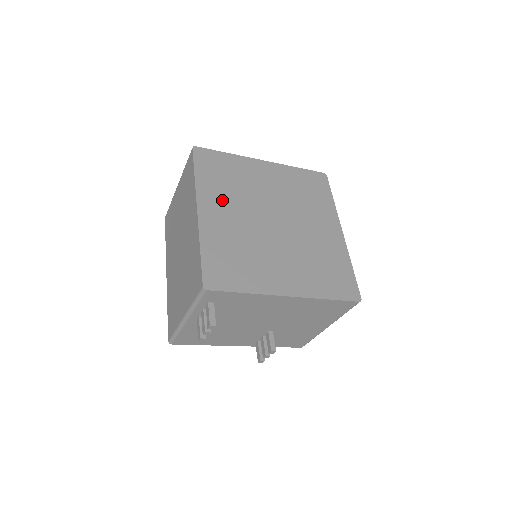
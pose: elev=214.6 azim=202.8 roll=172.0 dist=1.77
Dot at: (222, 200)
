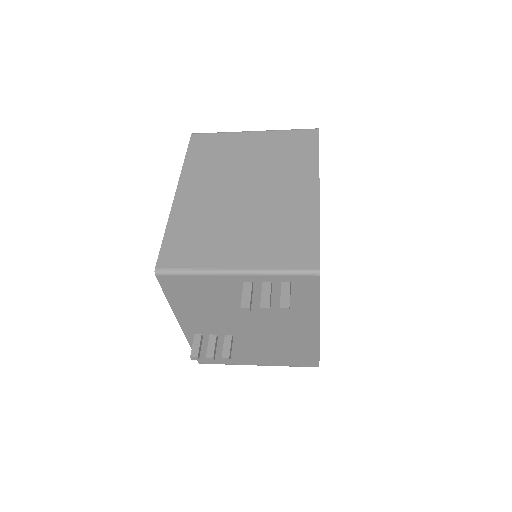
Dot at: occluded
